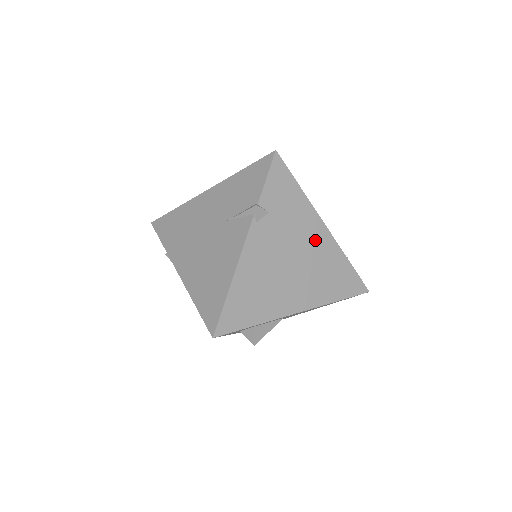
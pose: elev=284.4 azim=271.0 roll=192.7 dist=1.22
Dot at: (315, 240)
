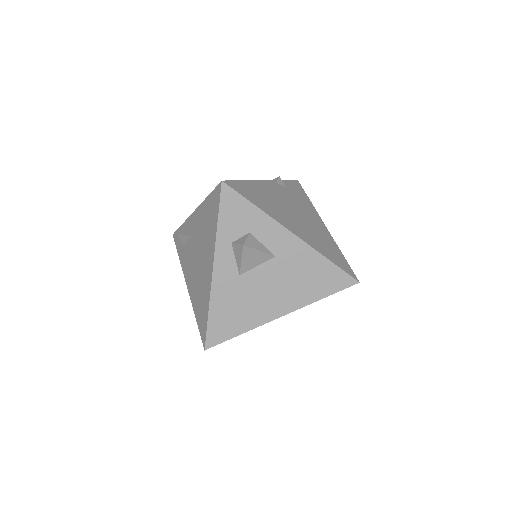
Dot at: (316, 223)
